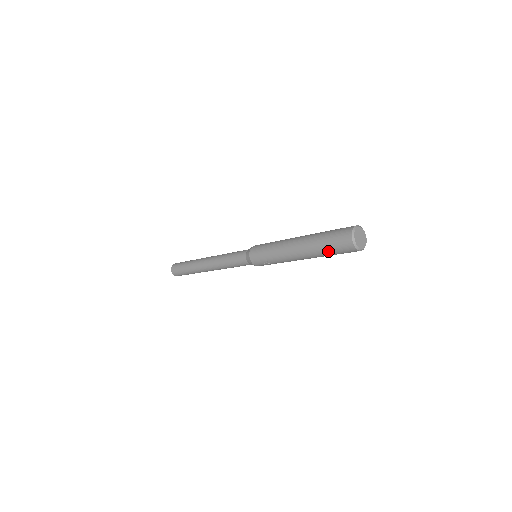
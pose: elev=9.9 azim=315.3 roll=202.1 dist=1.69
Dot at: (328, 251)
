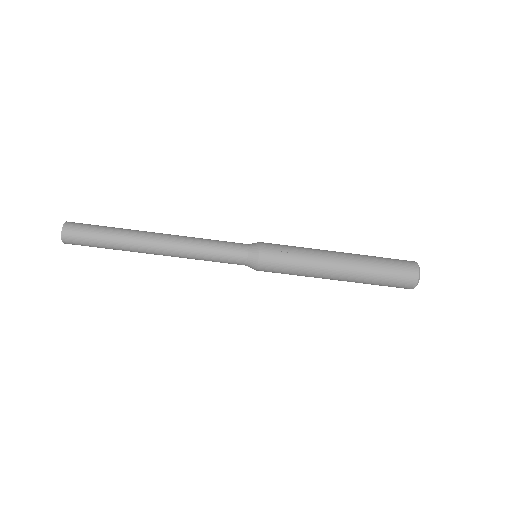
Dot at: (384, 264)
